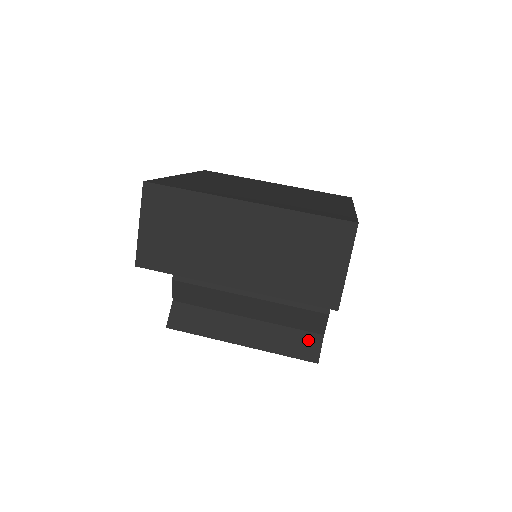
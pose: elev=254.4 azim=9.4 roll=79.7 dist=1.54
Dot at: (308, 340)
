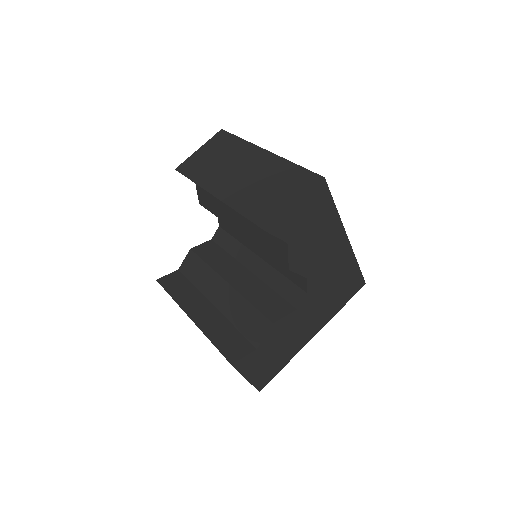
Dot at: (241, 344)
